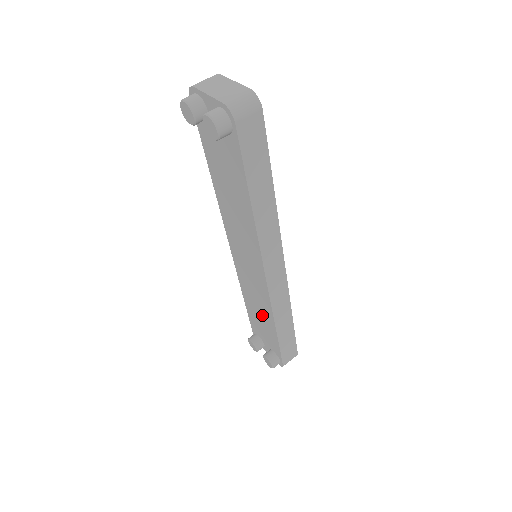
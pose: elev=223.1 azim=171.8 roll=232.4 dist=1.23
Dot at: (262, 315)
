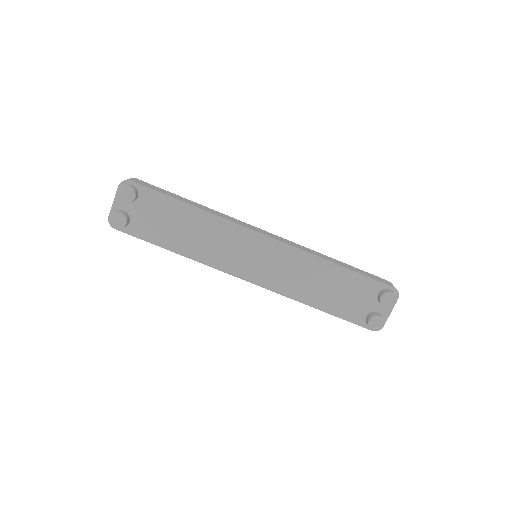
Dot at: (323, 280)
